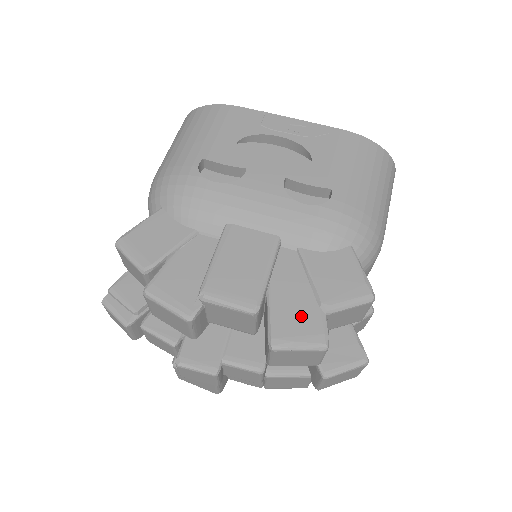
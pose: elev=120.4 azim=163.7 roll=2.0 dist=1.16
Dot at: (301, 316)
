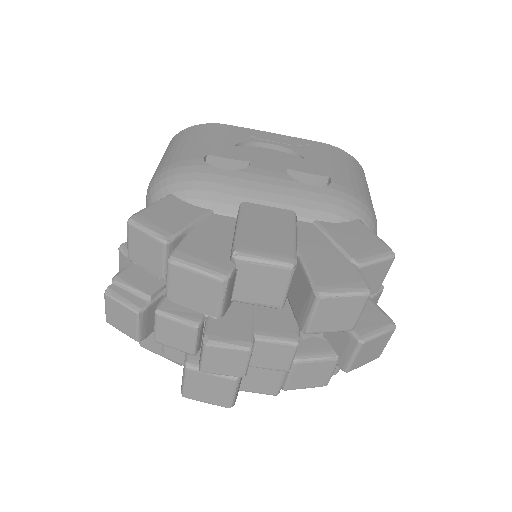
Dot at: (337, 268)
